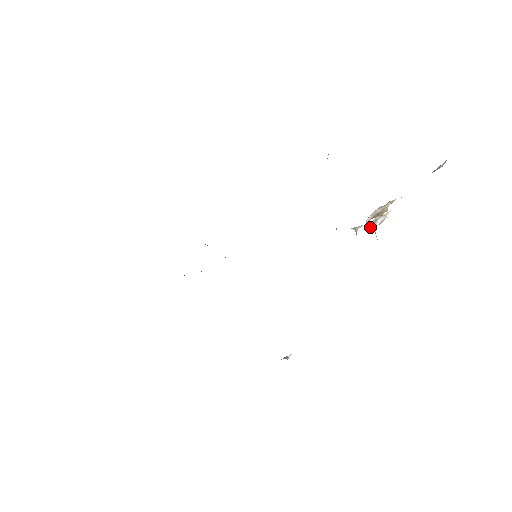
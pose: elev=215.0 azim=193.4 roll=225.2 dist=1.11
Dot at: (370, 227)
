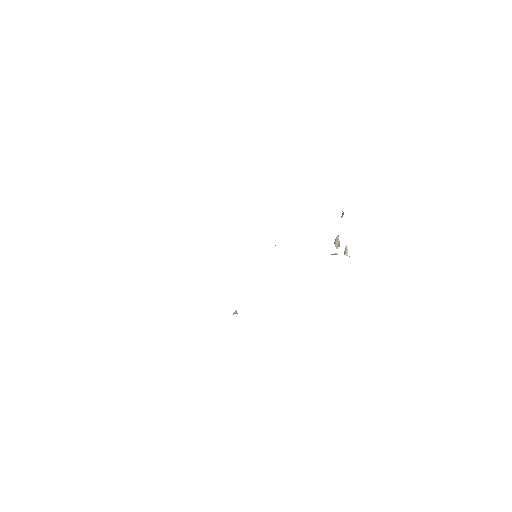
Dot at: (349, 256)
